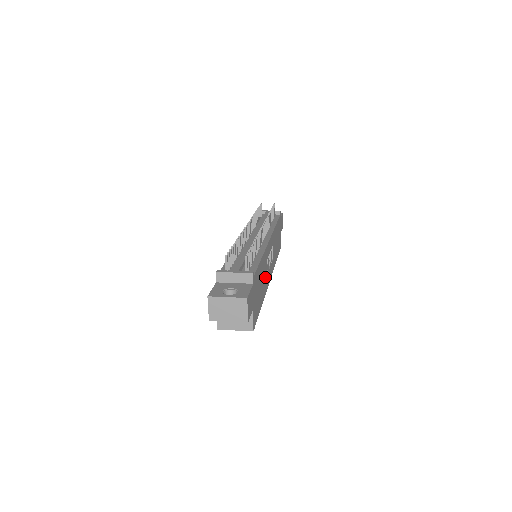
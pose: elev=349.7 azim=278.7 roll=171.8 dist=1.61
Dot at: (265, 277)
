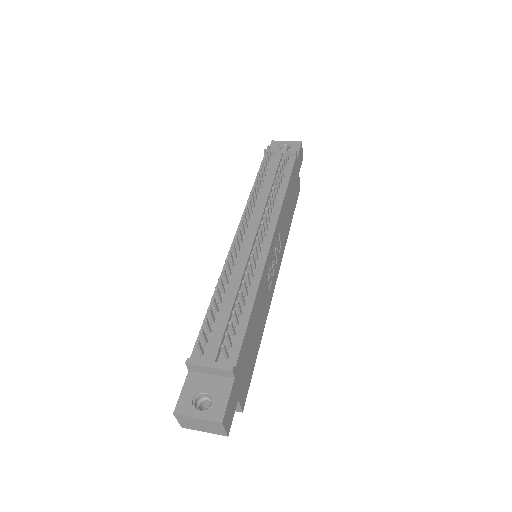
Dot at: (264, 304)
